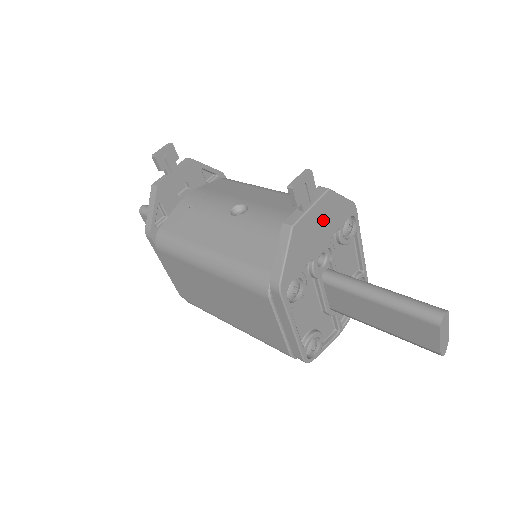
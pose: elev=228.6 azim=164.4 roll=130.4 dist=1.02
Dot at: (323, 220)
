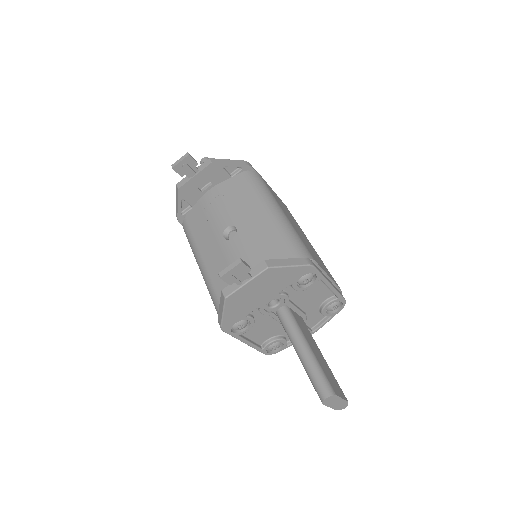
Dot at: (265, 286)
